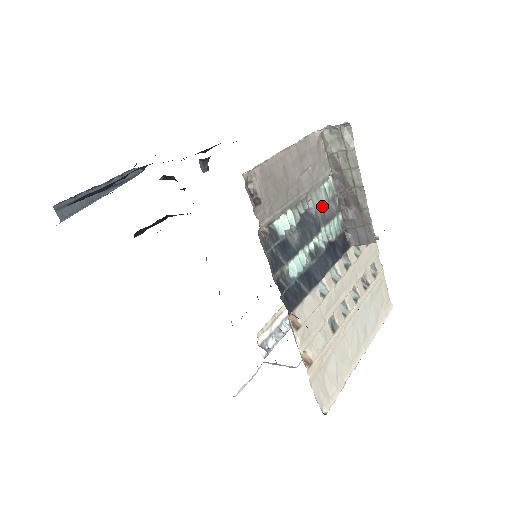
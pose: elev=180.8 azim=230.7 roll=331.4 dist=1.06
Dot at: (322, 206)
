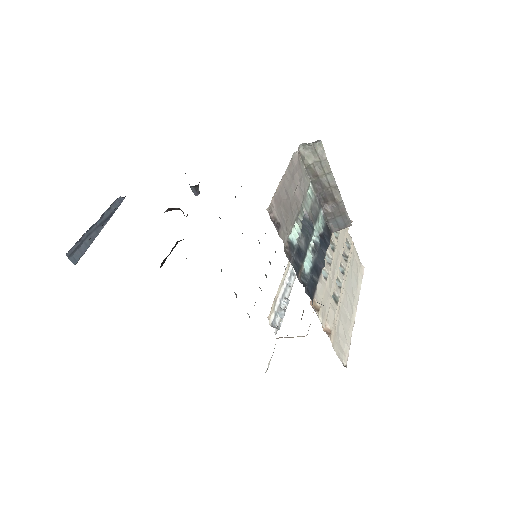
Dot at: (310, 209)
